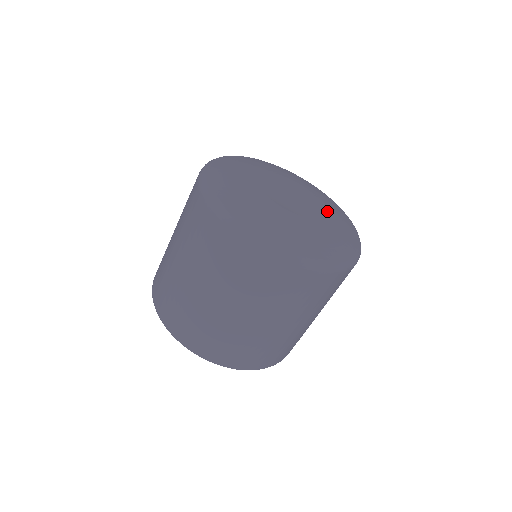
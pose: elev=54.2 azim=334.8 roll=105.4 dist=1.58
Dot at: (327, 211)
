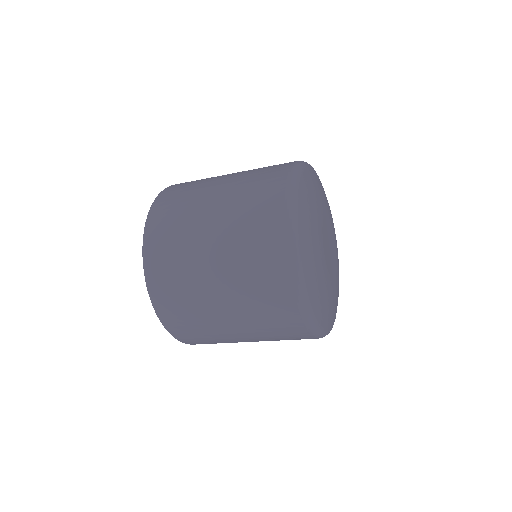
Dot at: (338, 264)
